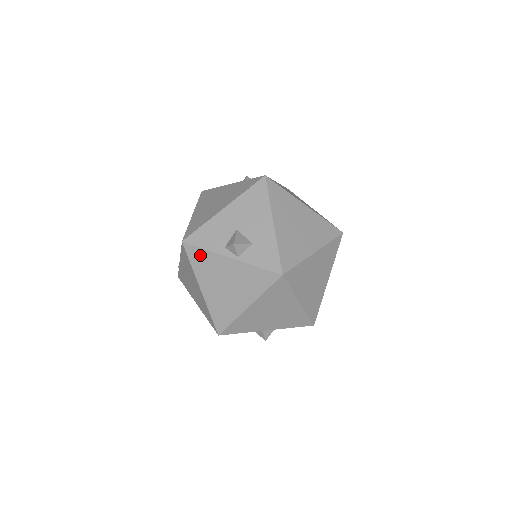
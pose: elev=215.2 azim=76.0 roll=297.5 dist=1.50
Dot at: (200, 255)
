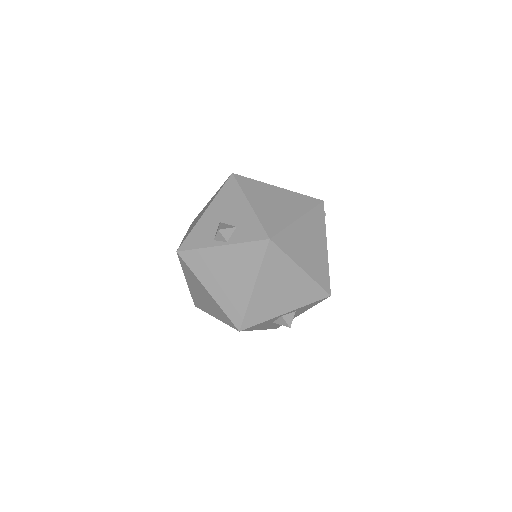
Dot at: (195, 257)
